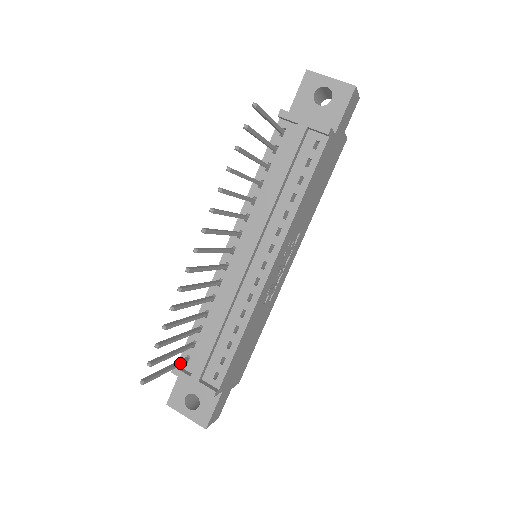
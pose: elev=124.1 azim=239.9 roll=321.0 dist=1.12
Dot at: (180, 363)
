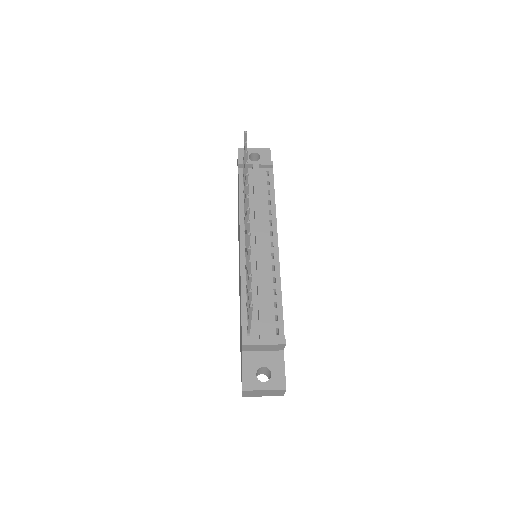
Dot at: (250, 326)
